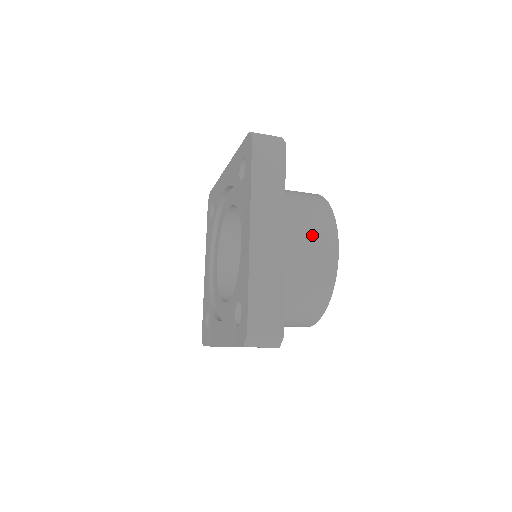
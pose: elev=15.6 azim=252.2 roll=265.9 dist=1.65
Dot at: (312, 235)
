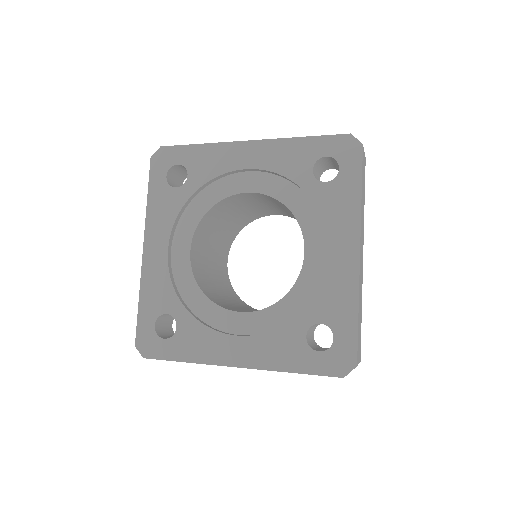
Dot at: occluded
